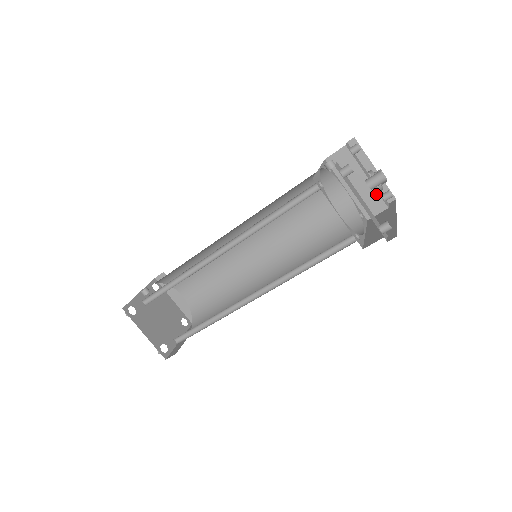
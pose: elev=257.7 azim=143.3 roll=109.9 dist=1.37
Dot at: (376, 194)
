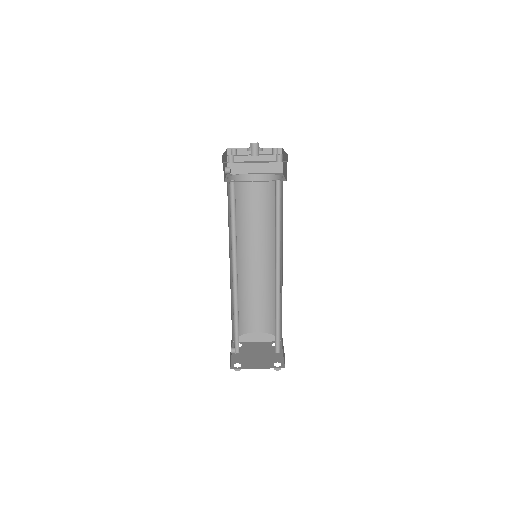
Dot at: (269, 157)
